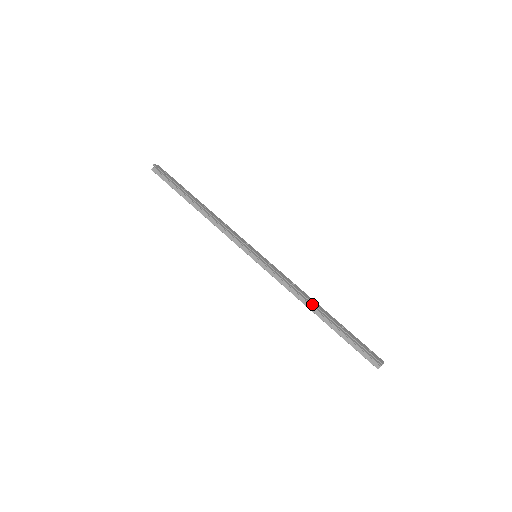
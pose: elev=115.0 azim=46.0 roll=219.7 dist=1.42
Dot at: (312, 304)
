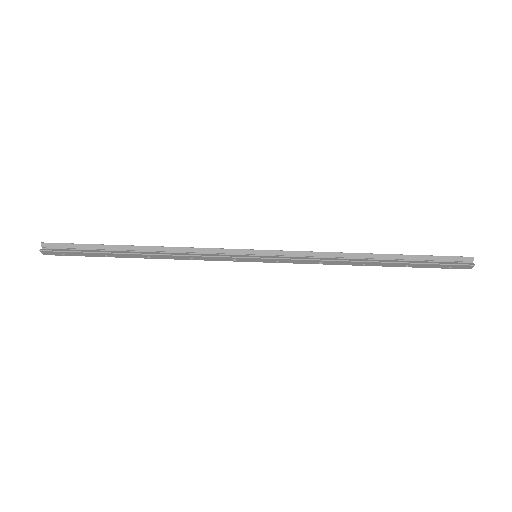
Dot at: (359, 255)
